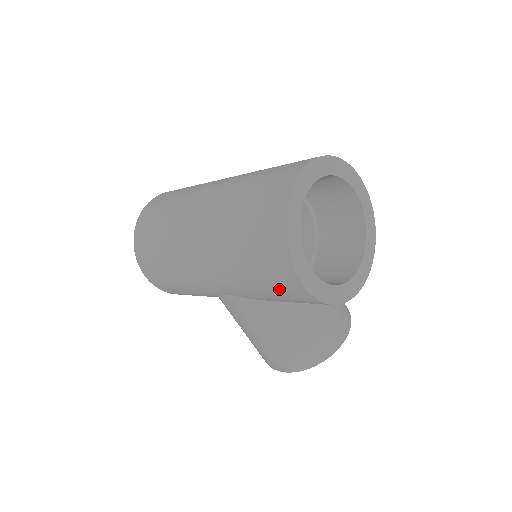
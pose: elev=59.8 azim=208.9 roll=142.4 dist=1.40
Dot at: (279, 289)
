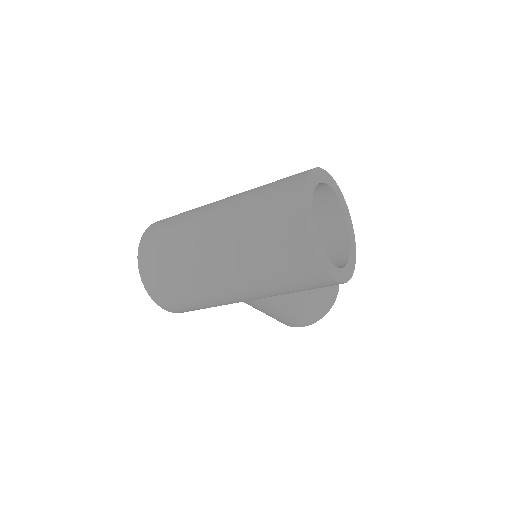
Dot at: (312, 287)
